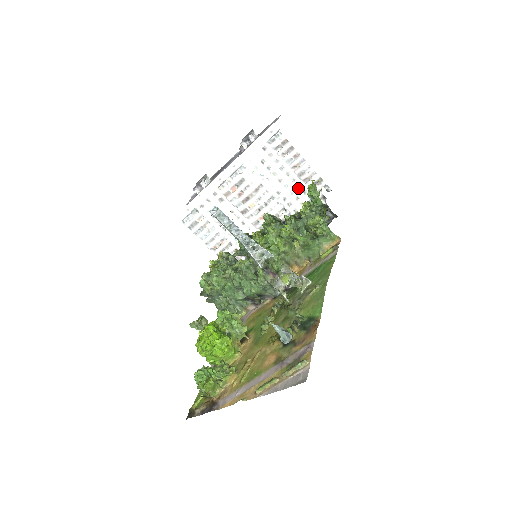
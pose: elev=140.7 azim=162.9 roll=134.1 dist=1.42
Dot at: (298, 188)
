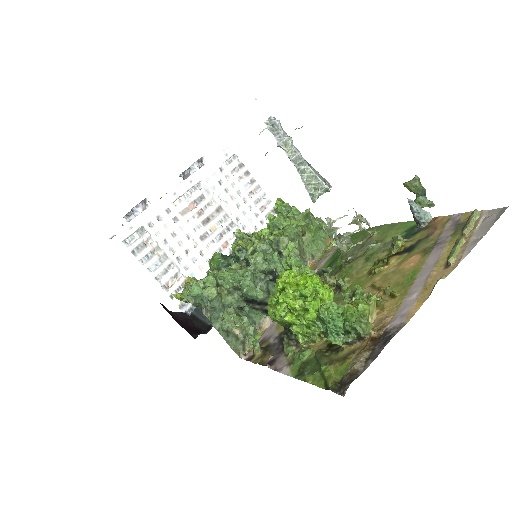
Dot at: (255, 217)
